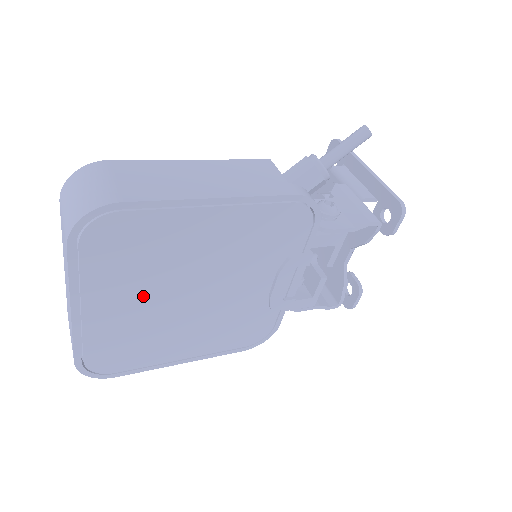
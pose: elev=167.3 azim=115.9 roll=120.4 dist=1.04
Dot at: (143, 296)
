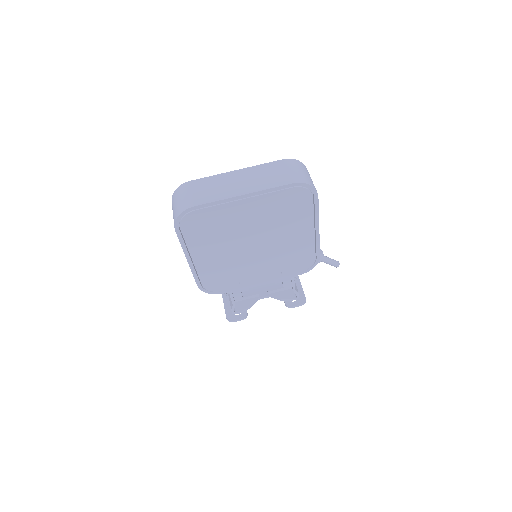
Dot at: (254, 222)
